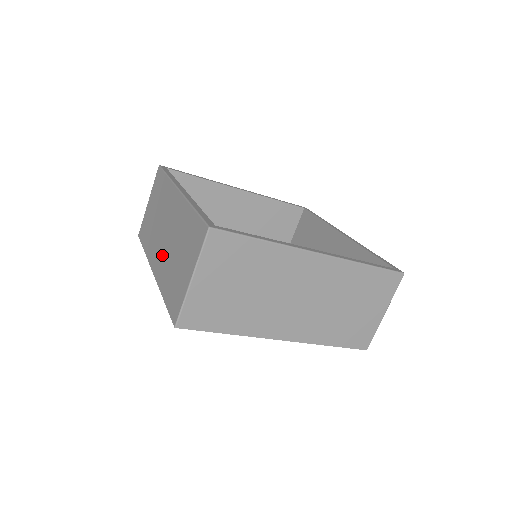
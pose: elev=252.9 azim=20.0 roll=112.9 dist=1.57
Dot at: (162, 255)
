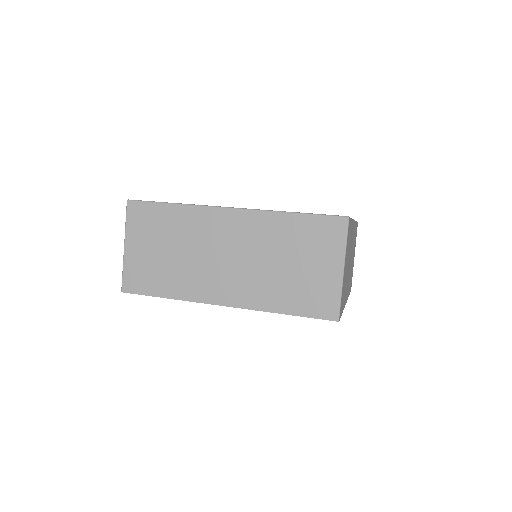
Dot at: occluded
